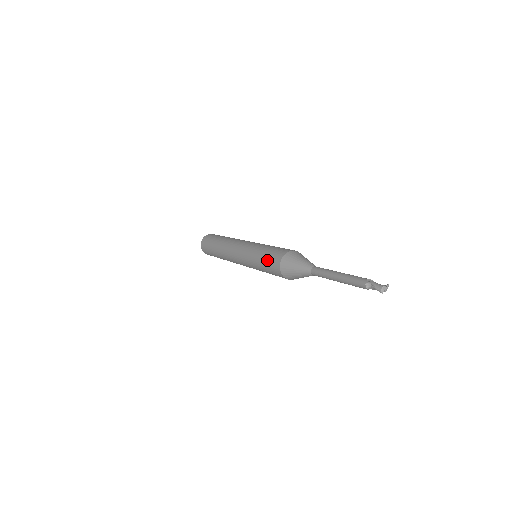
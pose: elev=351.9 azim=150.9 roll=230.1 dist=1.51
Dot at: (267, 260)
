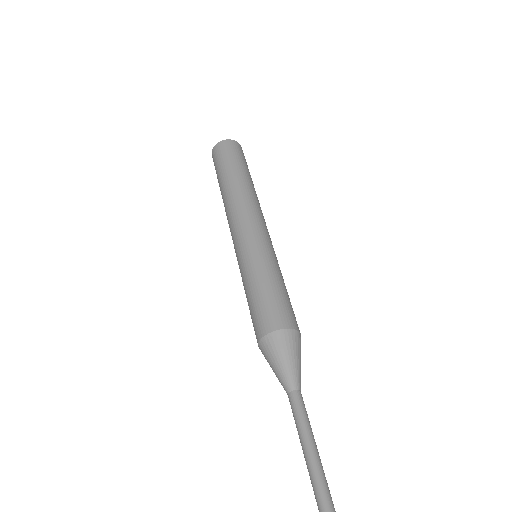
Dot at: (252, 309)
